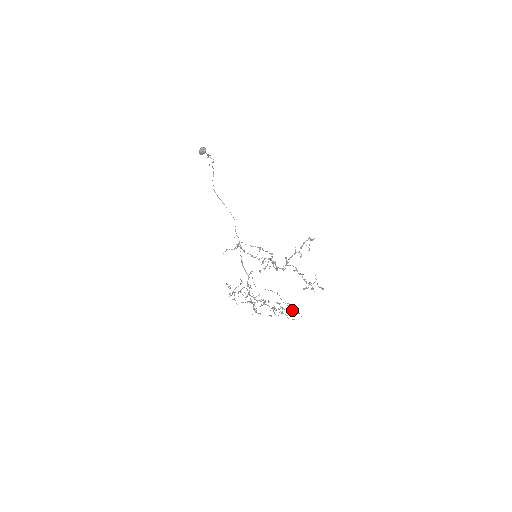
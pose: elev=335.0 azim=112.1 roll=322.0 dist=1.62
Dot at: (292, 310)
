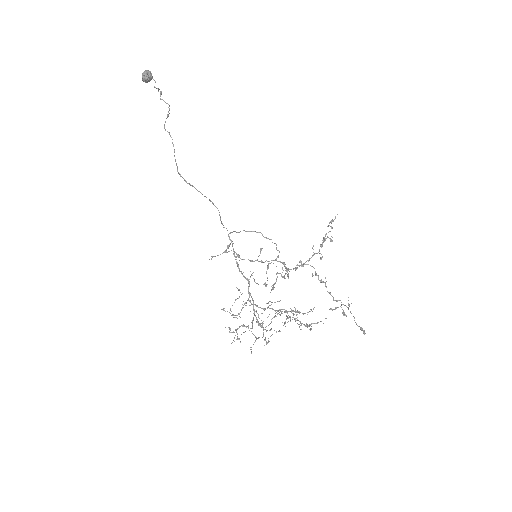
Dot at: (310, 309)
